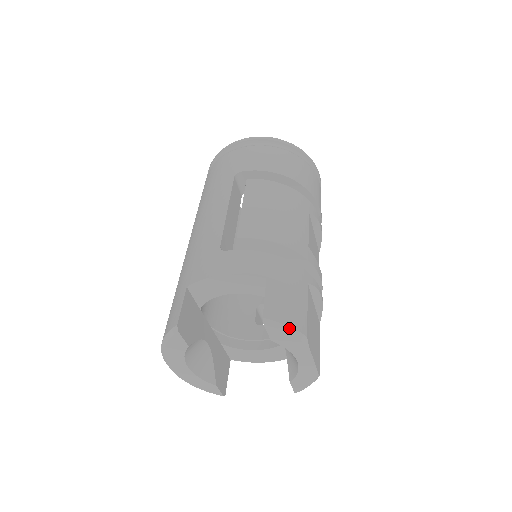
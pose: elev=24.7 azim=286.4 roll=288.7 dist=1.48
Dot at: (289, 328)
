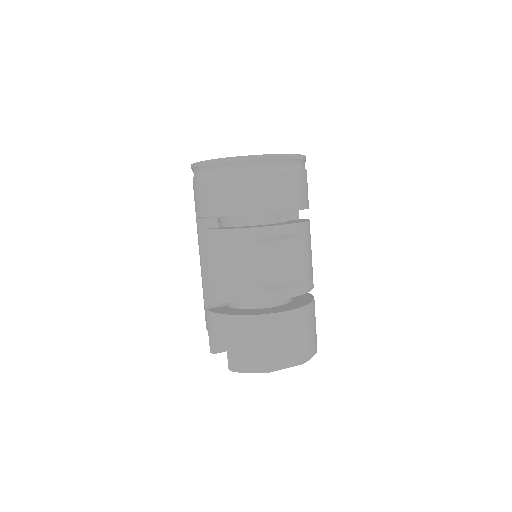
Dot at: (246, 372)
